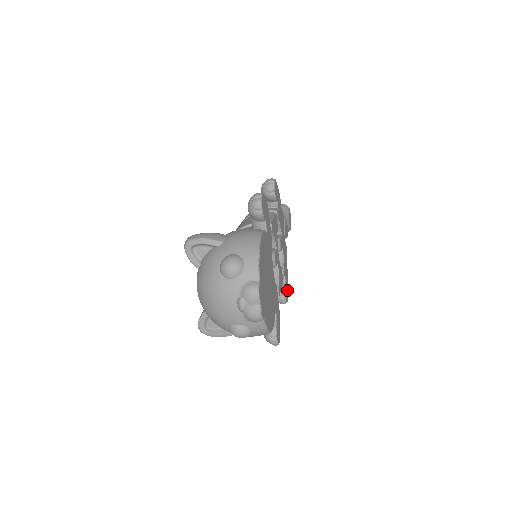
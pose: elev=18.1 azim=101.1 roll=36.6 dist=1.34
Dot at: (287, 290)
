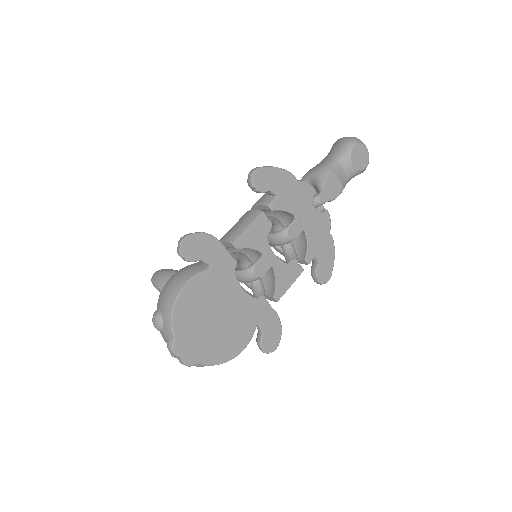
Dot at: (330, 266)
